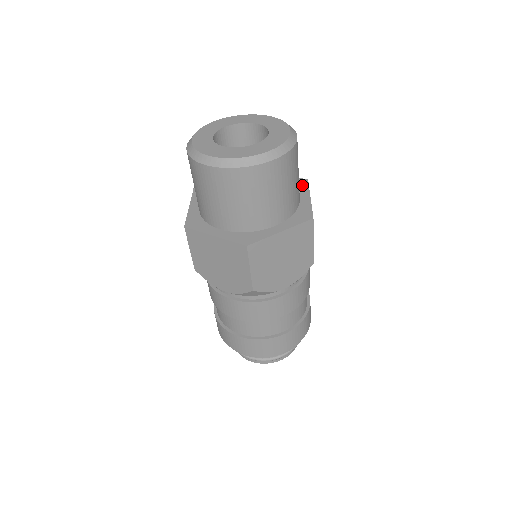
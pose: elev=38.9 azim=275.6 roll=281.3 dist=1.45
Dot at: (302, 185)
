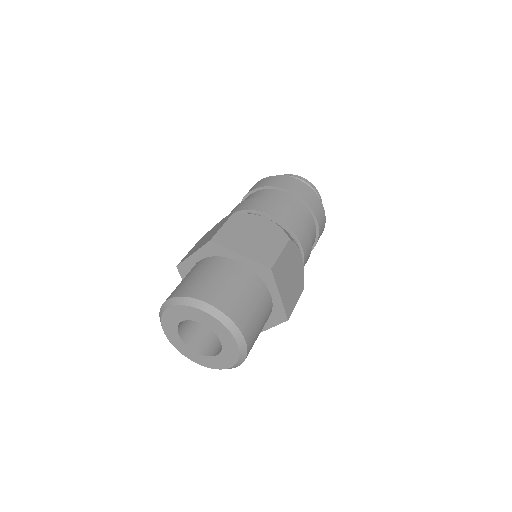
Dot at: (268, 277)
